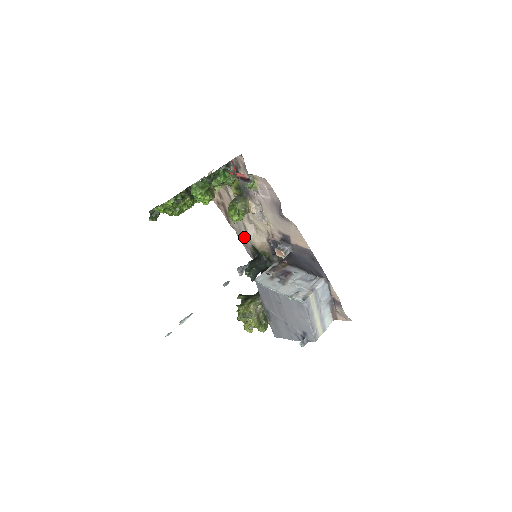
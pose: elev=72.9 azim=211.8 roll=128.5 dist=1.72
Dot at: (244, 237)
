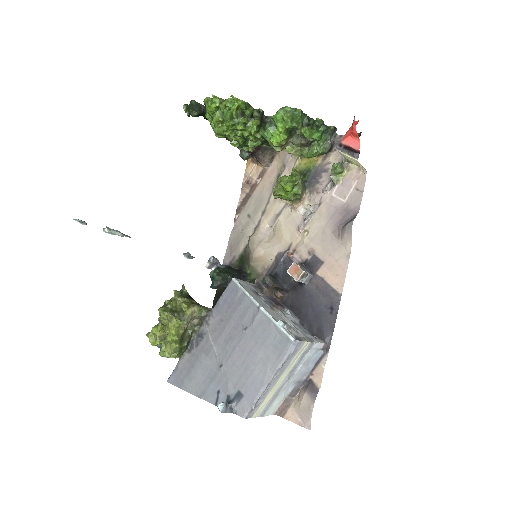
Dot at: (241, 238)
